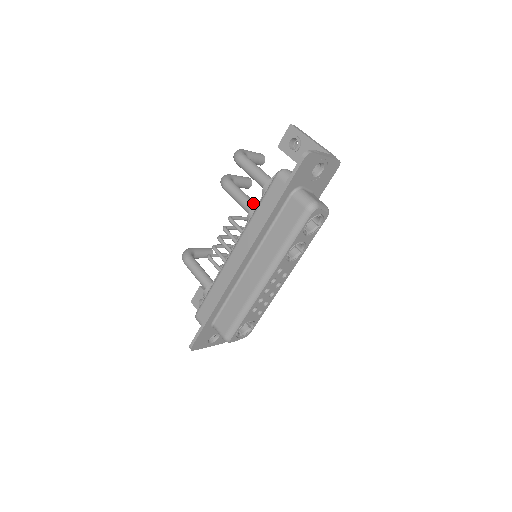
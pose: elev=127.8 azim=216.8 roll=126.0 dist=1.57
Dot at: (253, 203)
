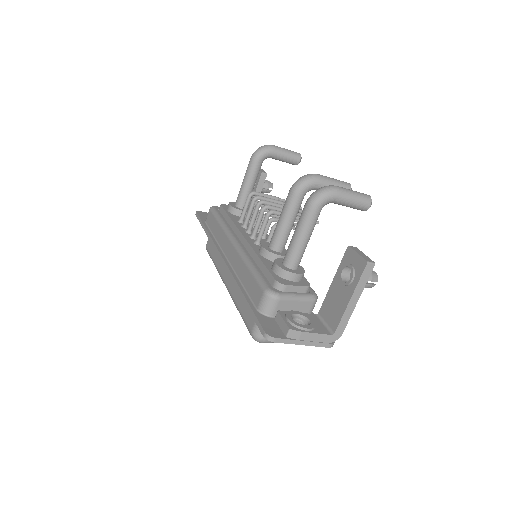
Dot at: (280, 242)
